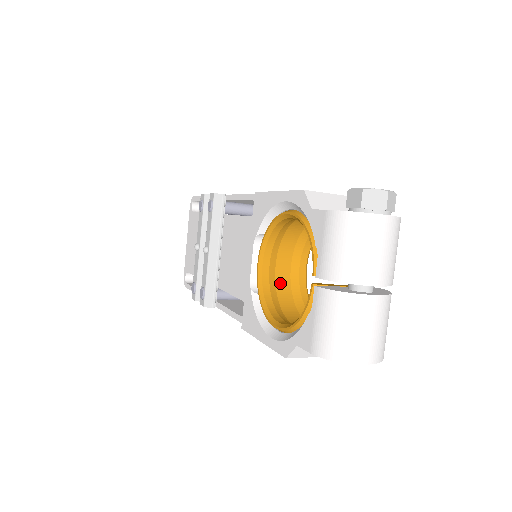
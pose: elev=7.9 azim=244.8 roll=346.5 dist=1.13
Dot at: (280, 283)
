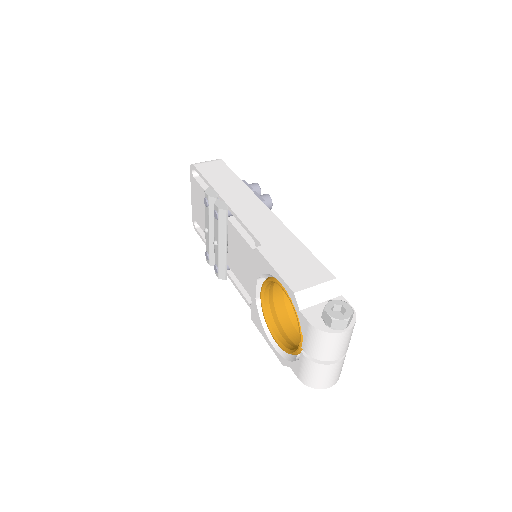
Dot at: (276, 298)
